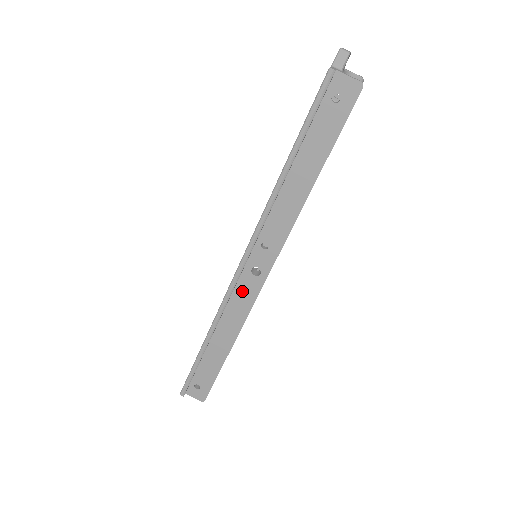
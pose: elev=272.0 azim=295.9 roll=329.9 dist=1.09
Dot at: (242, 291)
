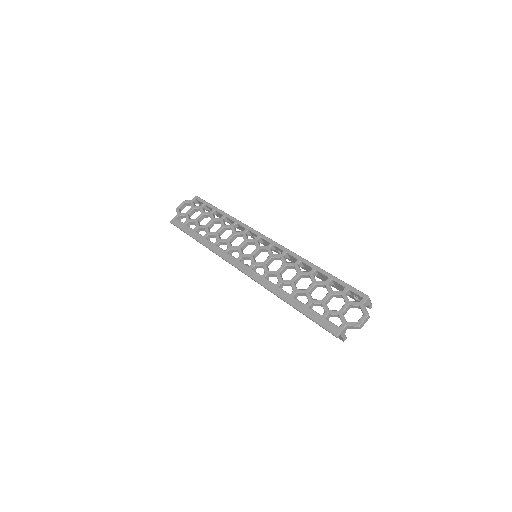
Dot at: (242, 228)
